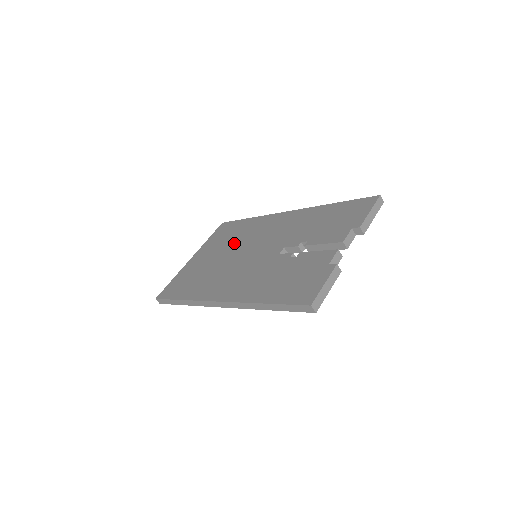
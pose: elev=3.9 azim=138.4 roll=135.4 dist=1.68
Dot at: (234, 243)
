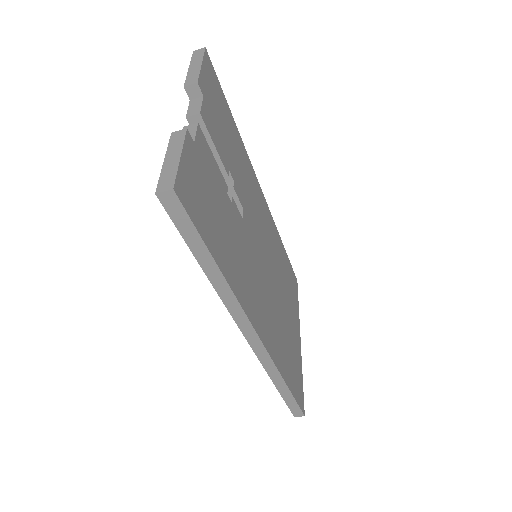
Dot at: occluded
